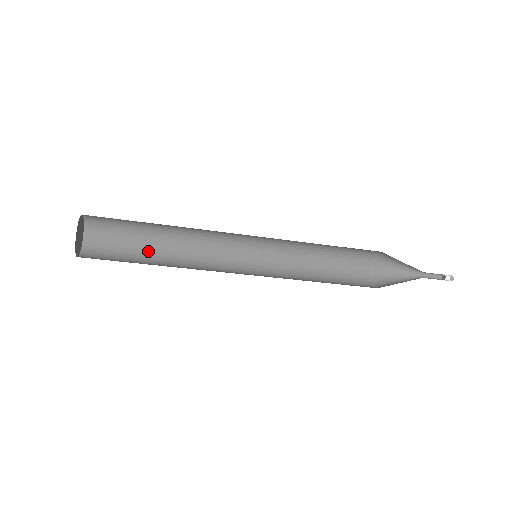
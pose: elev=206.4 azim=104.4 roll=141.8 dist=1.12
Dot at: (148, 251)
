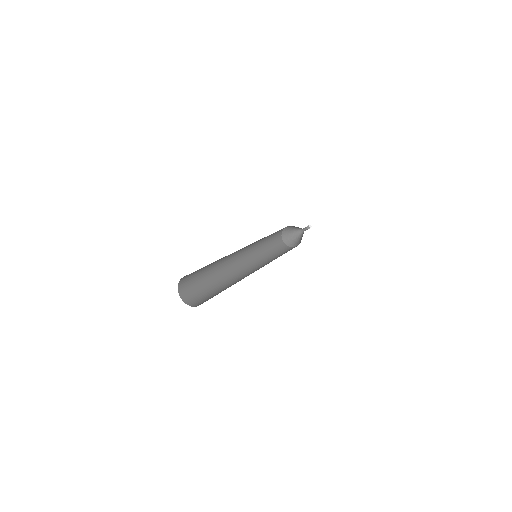
Dot at: (207, 269)
